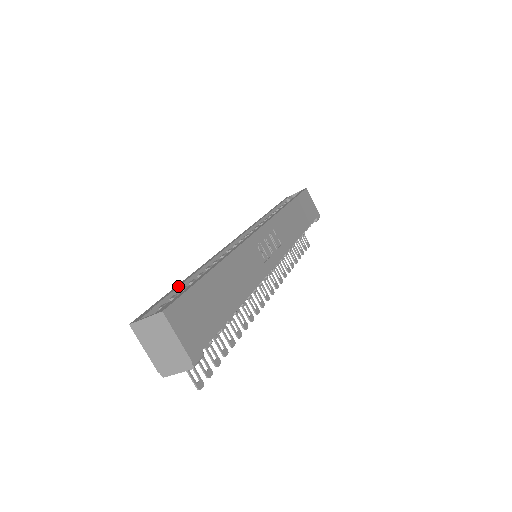
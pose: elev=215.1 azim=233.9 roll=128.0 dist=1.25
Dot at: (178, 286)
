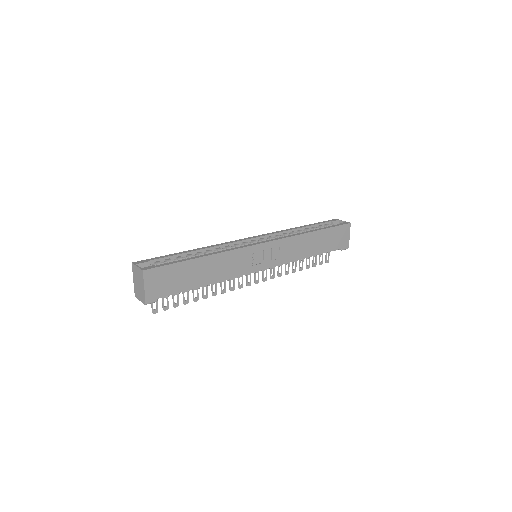
Dot at: (177, 254)
